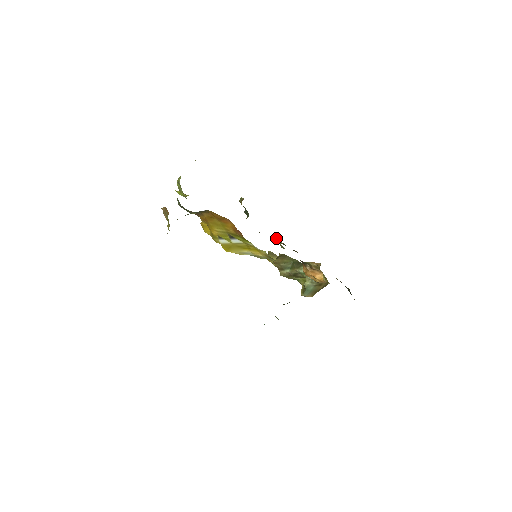
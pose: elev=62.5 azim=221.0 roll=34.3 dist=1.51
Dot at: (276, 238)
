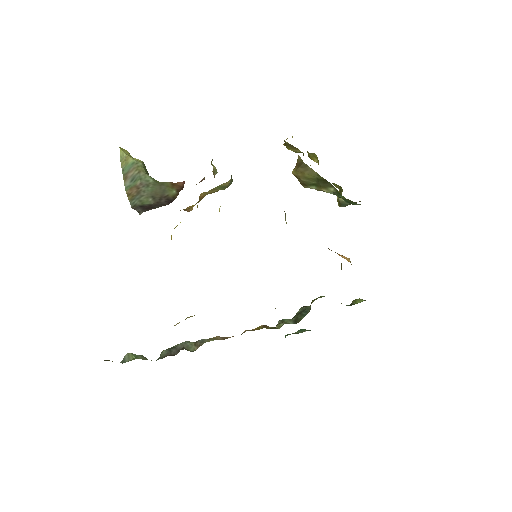
Dot at: occluded
